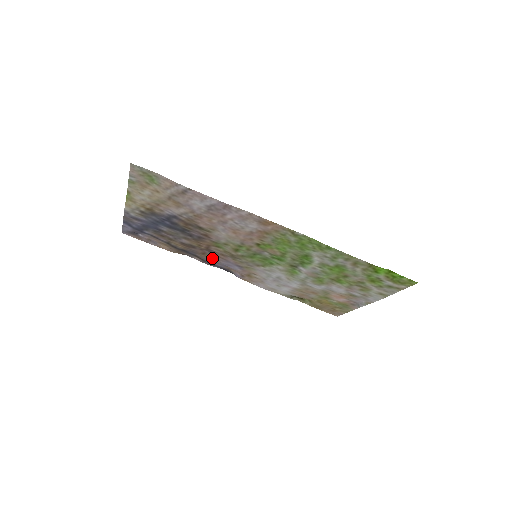
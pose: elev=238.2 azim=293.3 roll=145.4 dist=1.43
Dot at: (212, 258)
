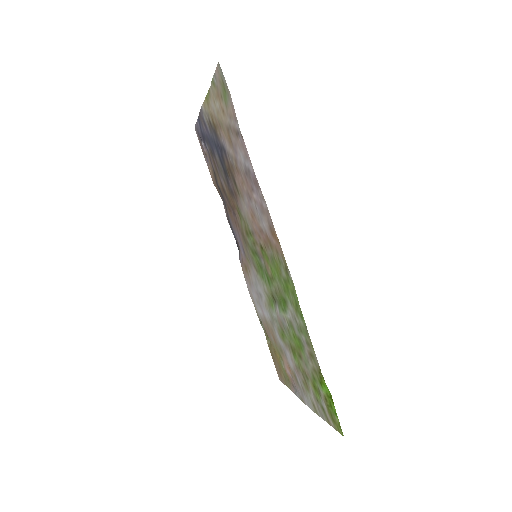
Dot at: (233, 221)
